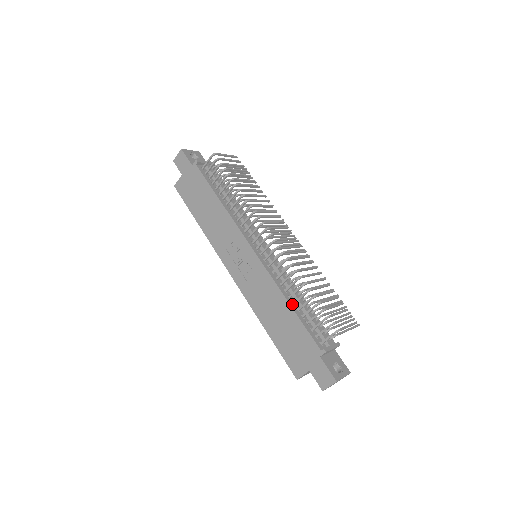
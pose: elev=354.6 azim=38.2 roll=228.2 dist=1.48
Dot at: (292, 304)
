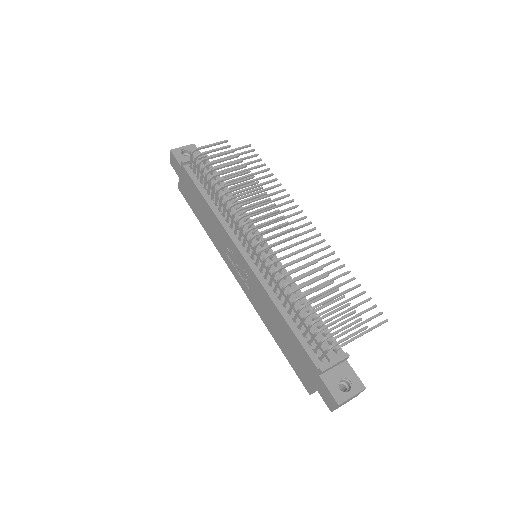
Dot at: (286, 314)
